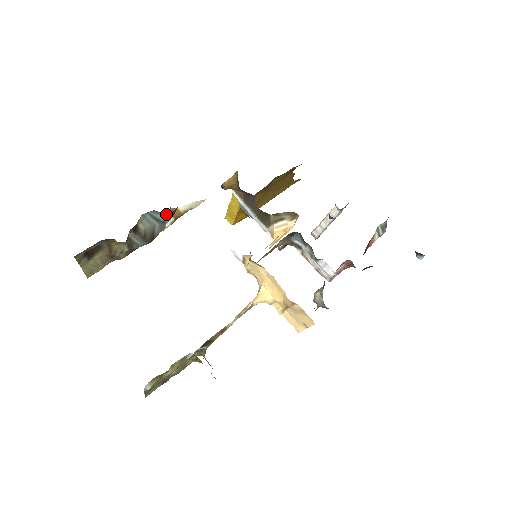
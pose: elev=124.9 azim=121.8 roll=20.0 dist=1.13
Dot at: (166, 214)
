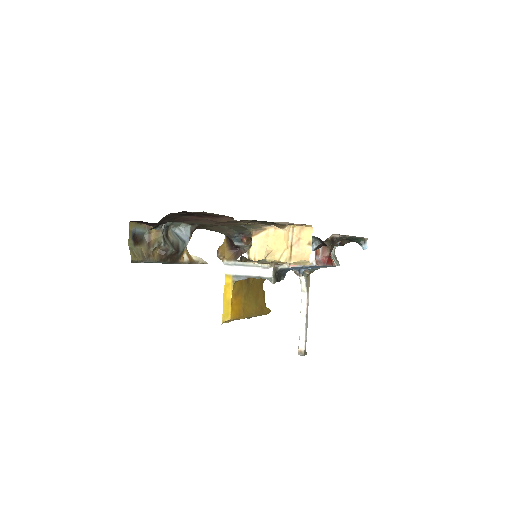
Dot at: (186, 231)
